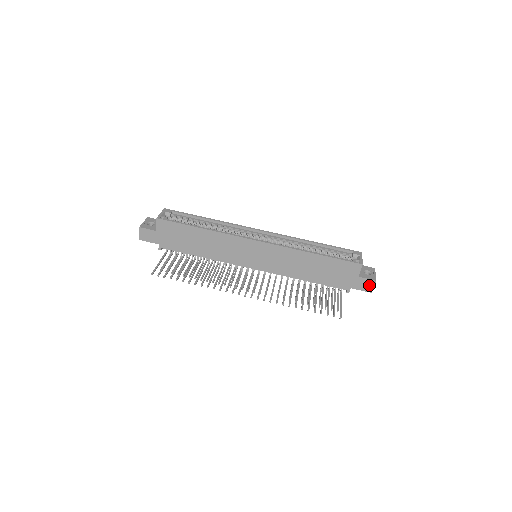
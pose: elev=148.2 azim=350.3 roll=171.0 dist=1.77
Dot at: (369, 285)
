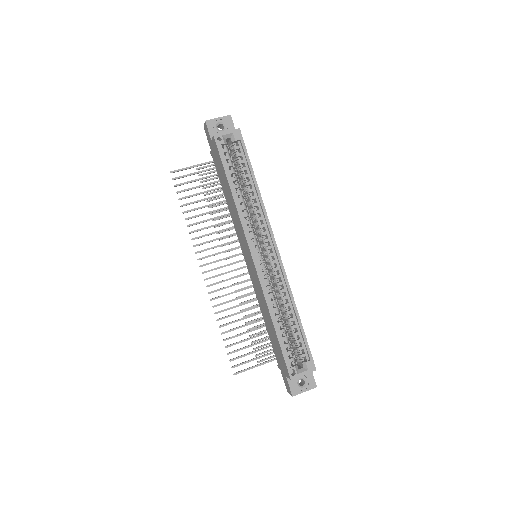
Dot at: (288, 389)
